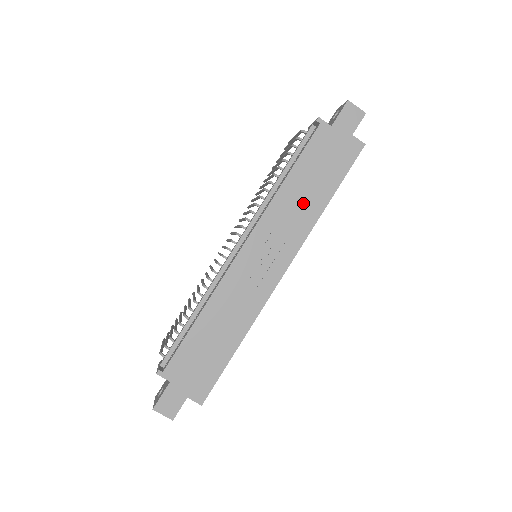
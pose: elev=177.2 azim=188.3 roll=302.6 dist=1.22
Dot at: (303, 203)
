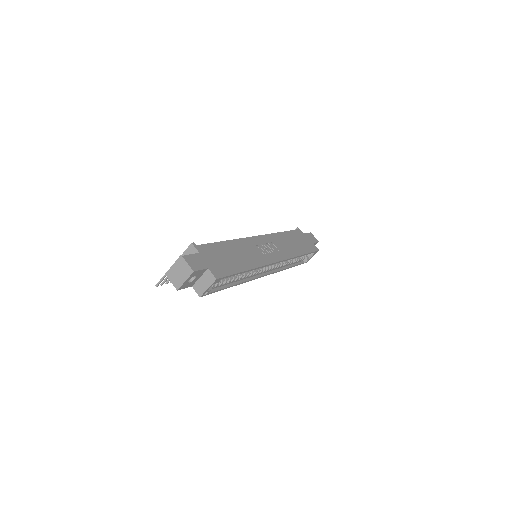
Dot at: (290, 245)
